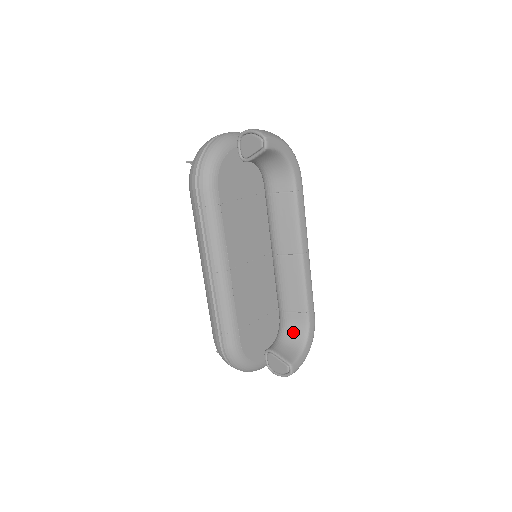
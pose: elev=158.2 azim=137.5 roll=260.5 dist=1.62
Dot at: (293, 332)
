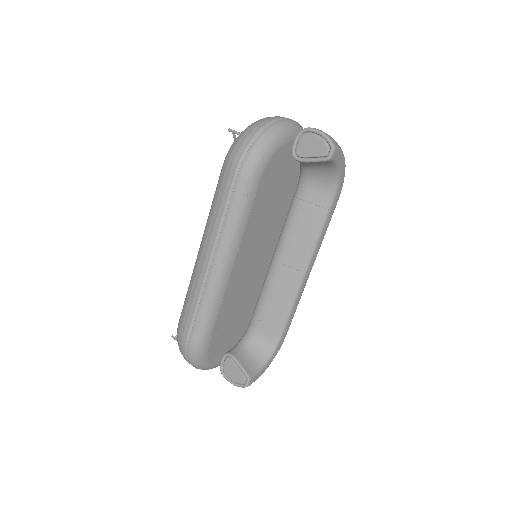
Dot at: (260, 343)
